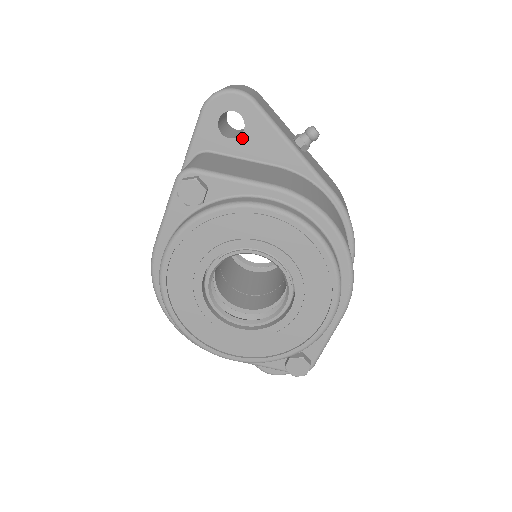
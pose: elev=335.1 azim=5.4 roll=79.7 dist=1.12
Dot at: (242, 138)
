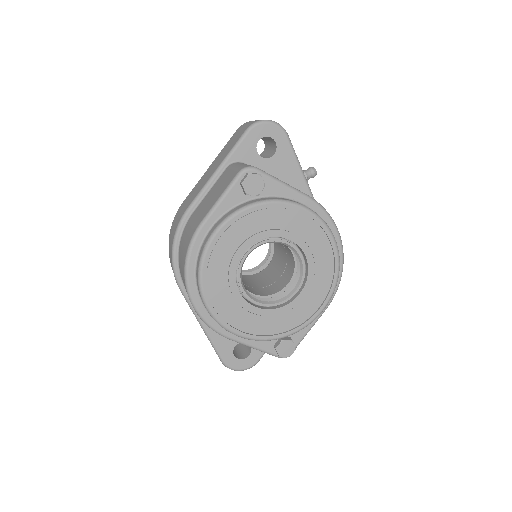
Dot at: (271, 160)
